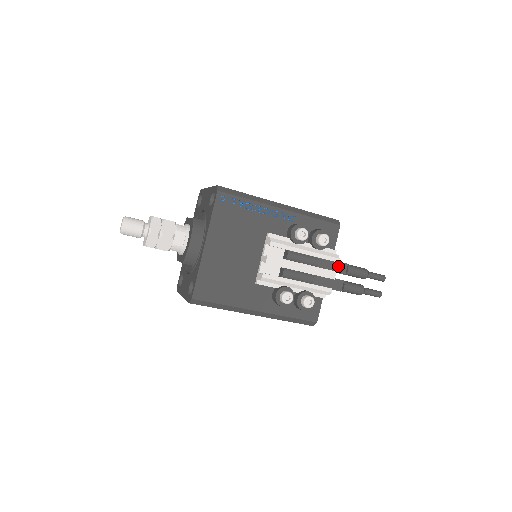
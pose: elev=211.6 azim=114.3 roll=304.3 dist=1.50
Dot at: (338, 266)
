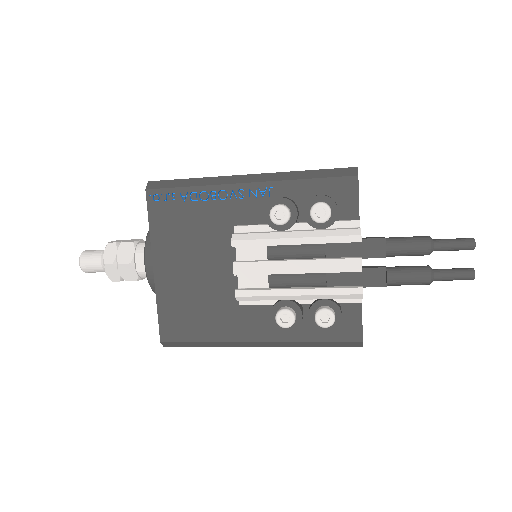
Dot at: (367, 246)
